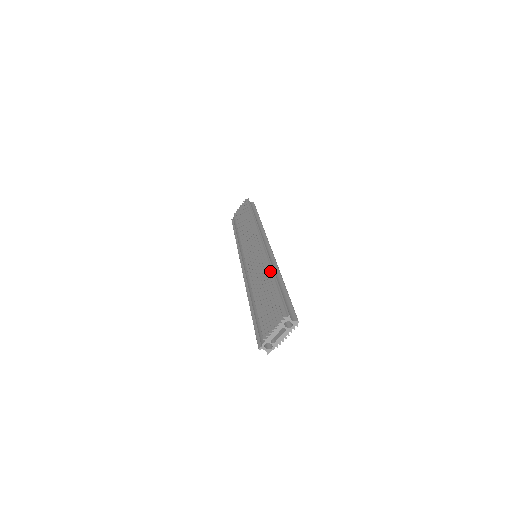
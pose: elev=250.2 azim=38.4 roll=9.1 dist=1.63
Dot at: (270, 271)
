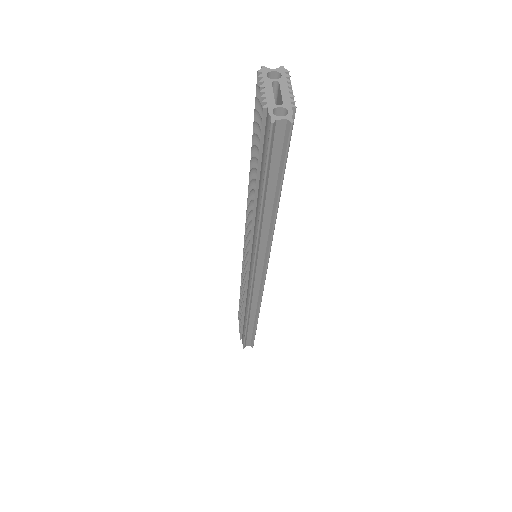
Dot at: occluded
